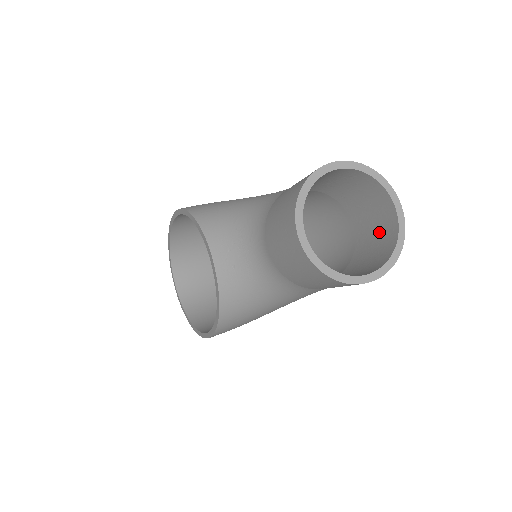
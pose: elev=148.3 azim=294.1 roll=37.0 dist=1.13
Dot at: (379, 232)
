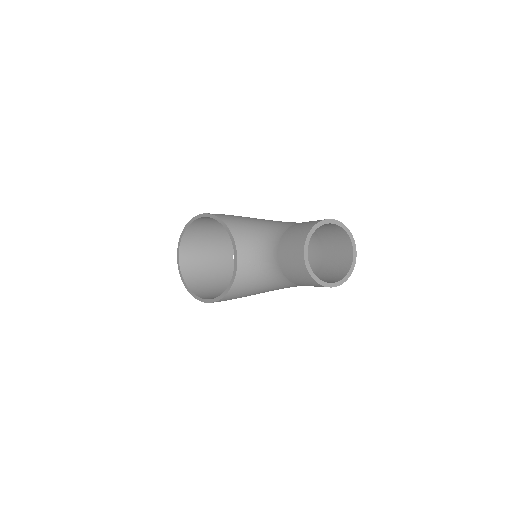
Dot at: (340, 260)
